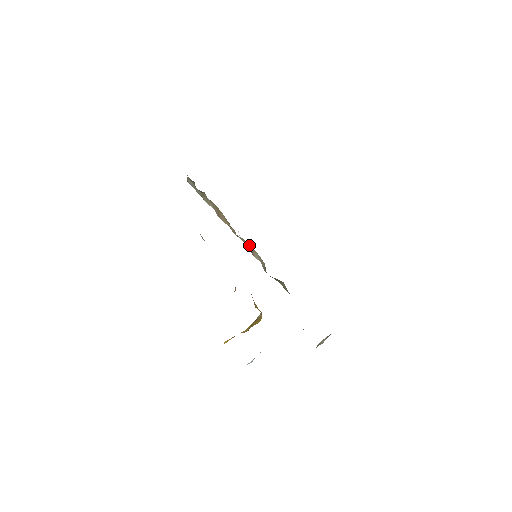
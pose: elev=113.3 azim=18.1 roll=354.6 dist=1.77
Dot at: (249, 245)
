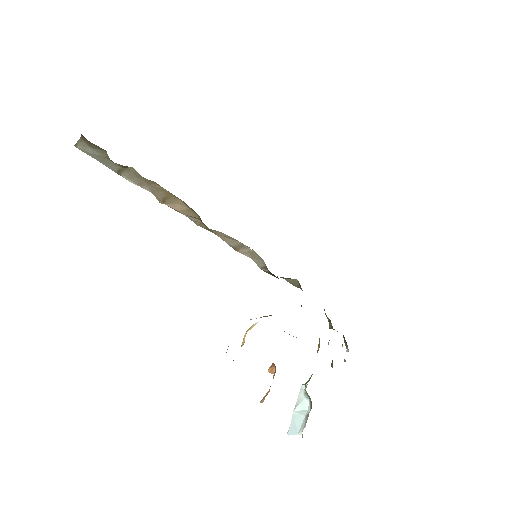
Dot at: (234, 240)
